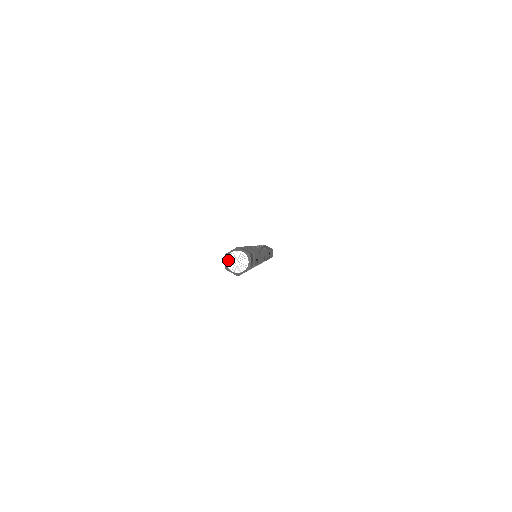
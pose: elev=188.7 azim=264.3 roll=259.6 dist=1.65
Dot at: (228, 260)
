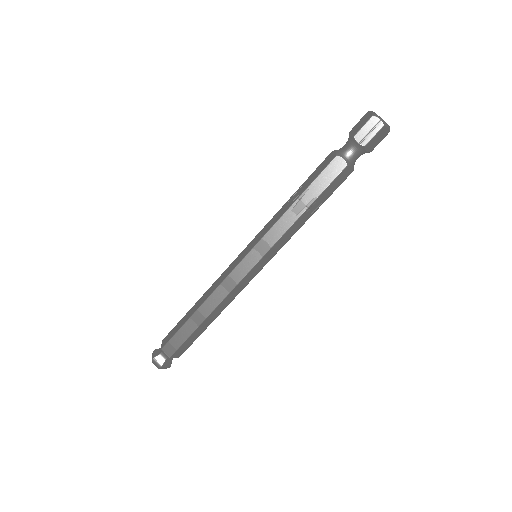
Dot at: (374, 112)
